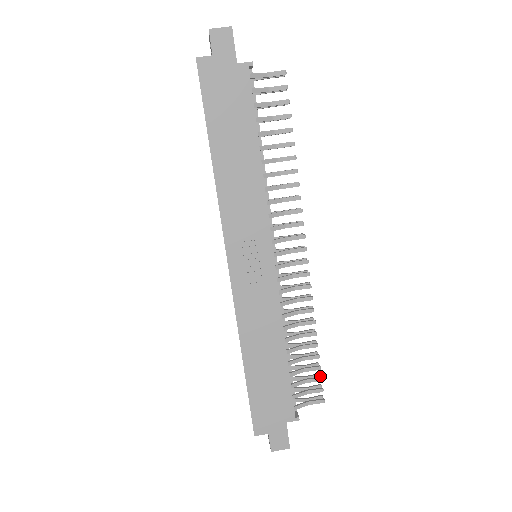
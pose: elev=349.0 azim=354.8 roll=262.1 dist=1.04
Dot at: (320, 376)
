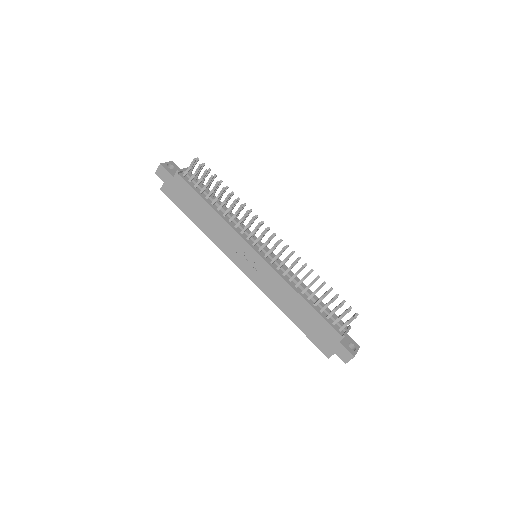
Dot at: (345, 301)
